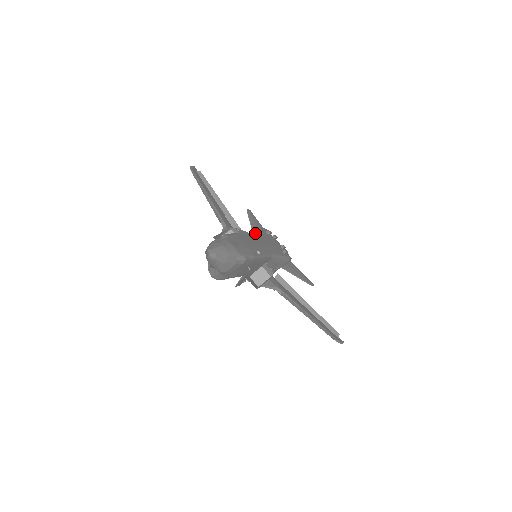
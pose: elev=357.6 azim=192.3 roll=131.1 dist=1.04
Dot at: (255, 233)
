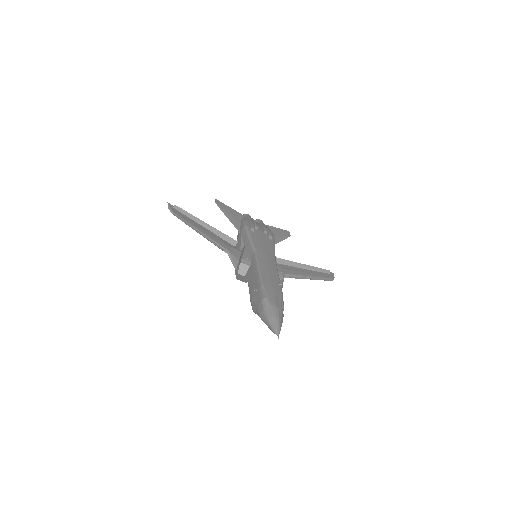
Dot at: (257, 252)
